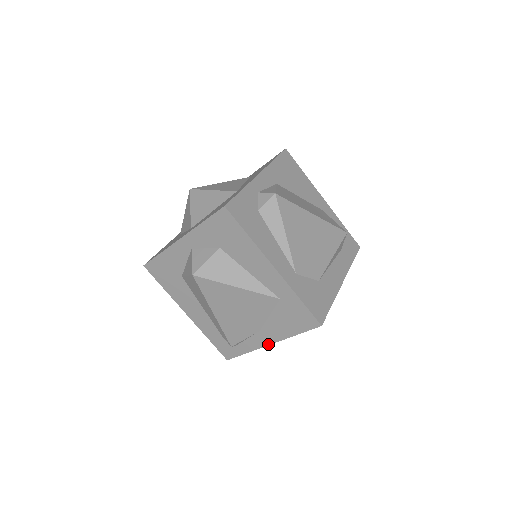
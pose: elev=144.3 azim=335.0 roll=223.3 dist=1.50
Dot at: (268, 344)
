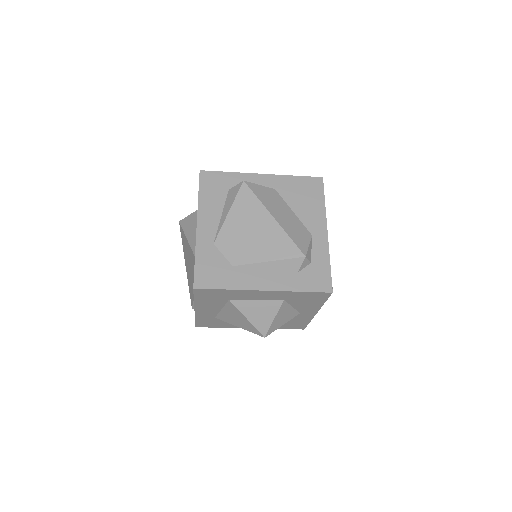
Dot at: (195, 309)
